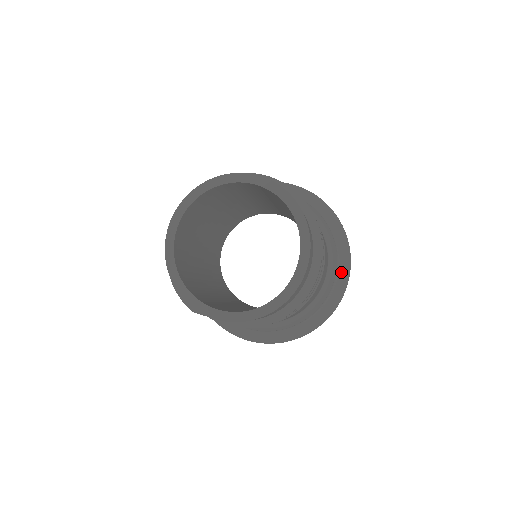
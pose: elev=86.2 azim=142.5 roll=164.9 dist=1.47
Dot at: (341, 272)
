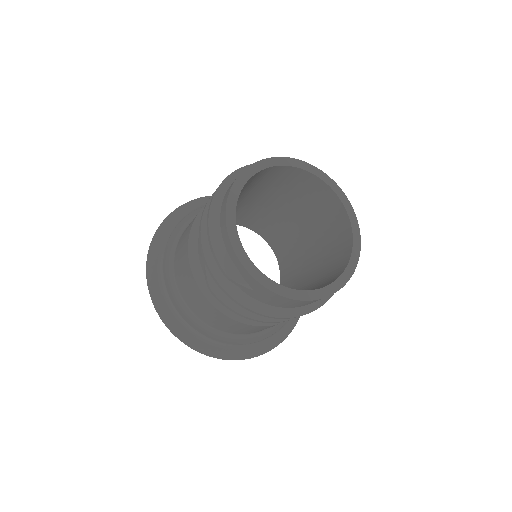
Dot at: occluded
